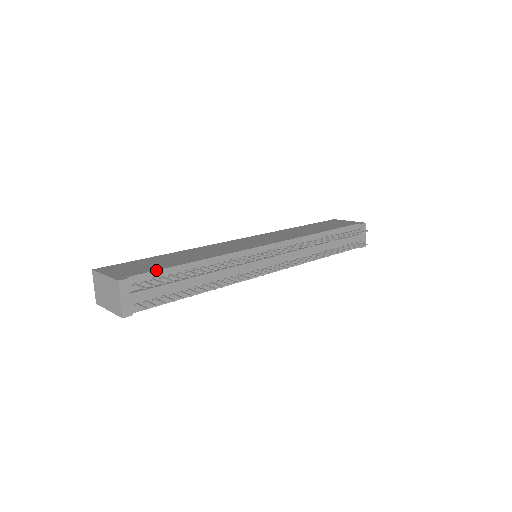
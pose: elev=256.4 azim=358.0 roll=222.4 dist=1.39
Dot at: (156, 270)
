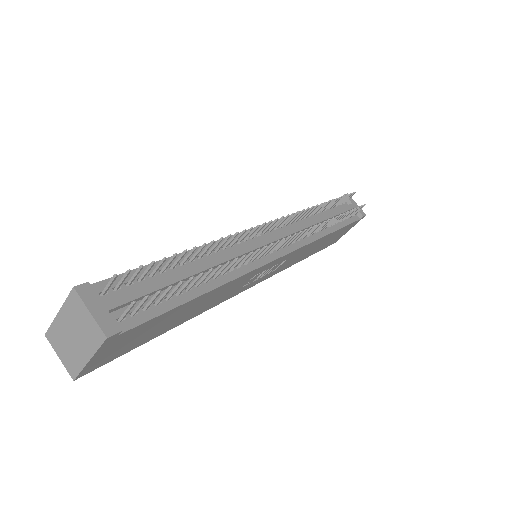
Dot at: occluded
